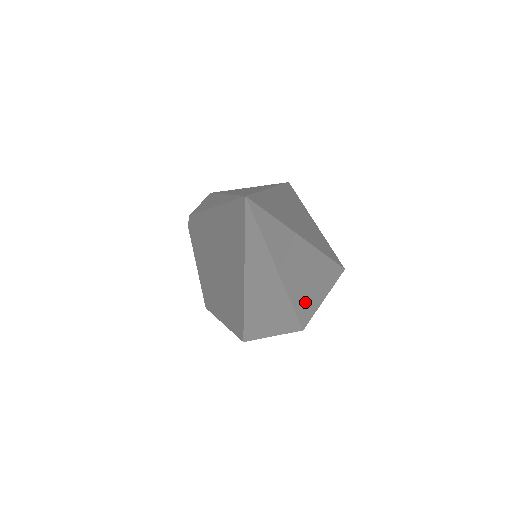
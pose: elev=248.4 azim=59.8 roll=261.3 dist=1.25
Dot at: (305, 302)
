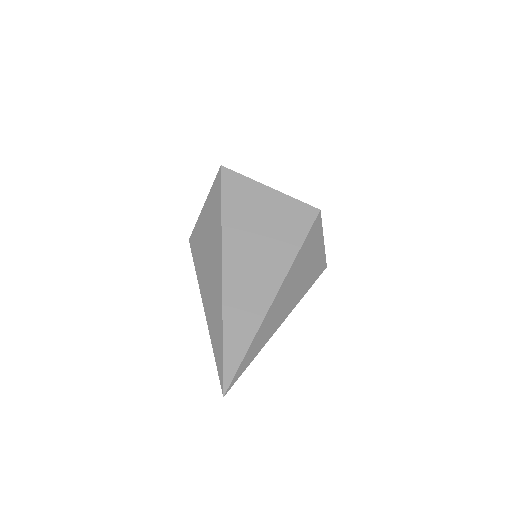
Dot at: (311, 275)
